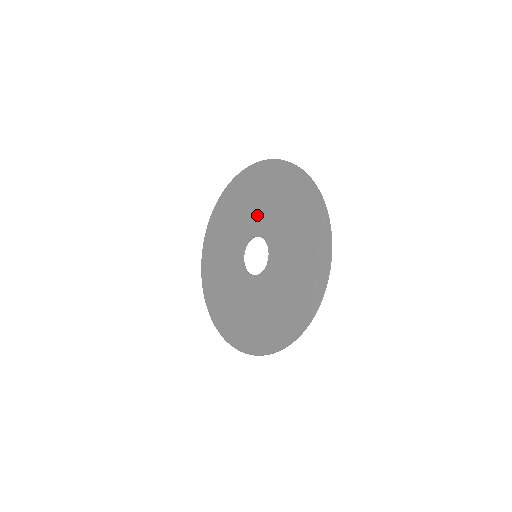
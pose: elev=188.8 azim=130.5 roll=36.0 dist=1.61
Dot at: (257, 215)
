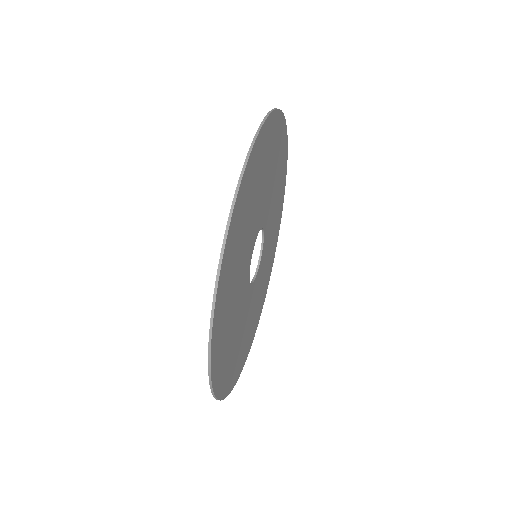
Dot at: occluded
